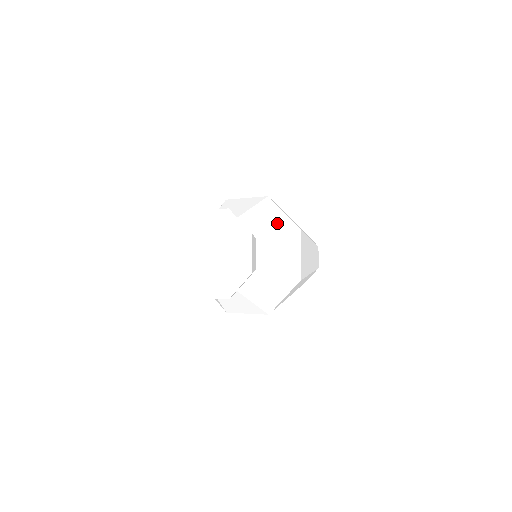
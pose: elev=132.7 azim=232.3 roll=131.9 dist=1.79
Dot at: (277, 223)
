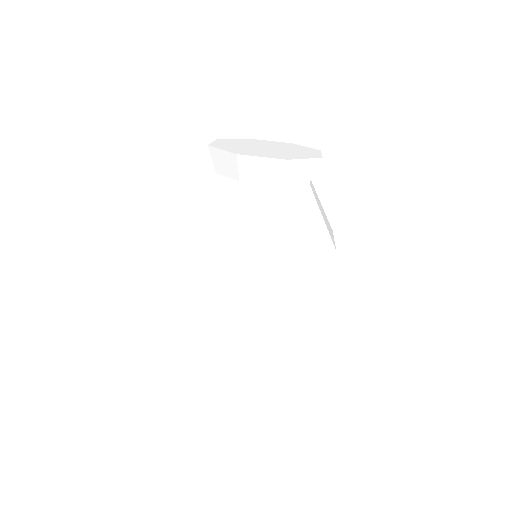
Dot at: occluded
